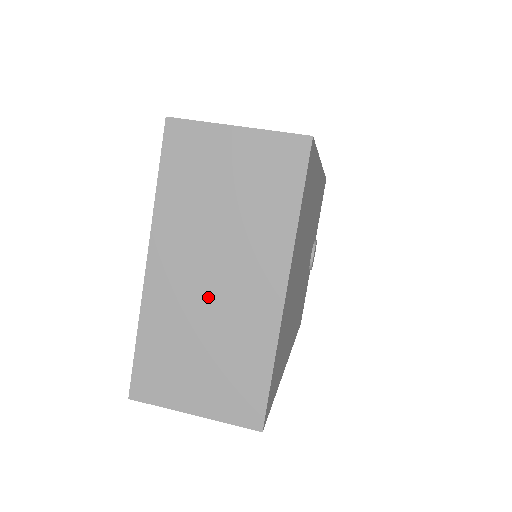
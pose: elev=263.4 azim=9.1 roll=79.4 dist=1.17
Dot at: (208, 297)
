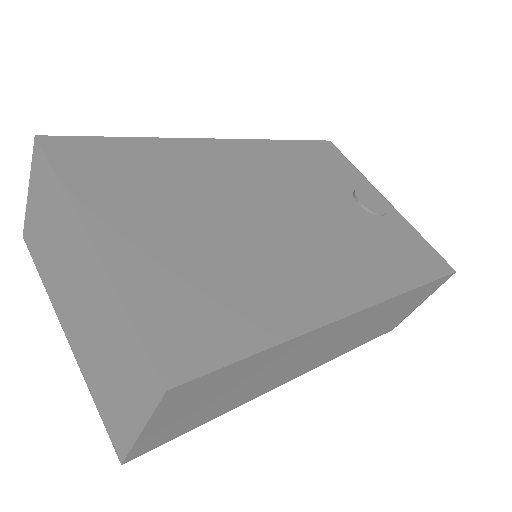
Dot at: (84, 314)
